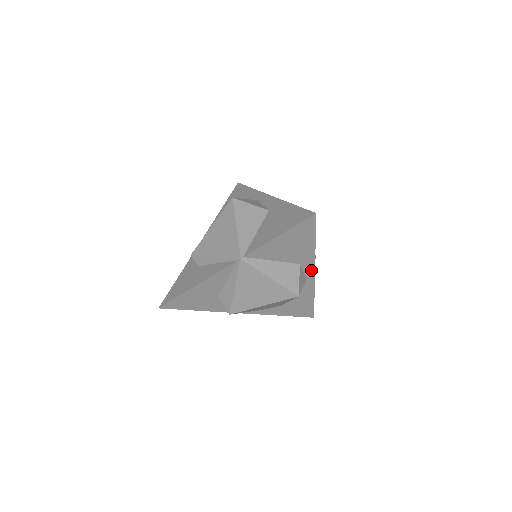
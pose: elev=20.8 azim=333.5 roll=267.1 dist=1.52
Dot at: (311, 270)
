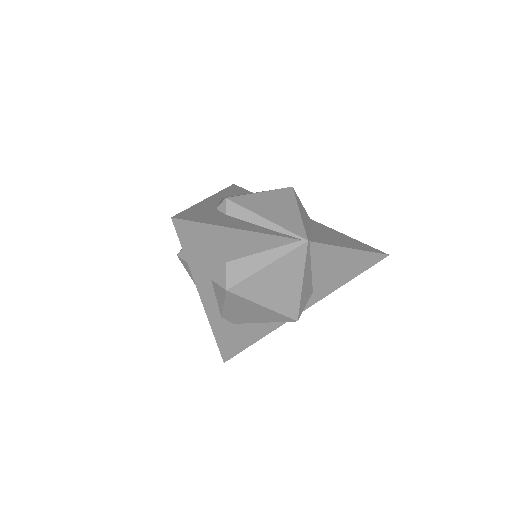
Dot at: (306, 306)
